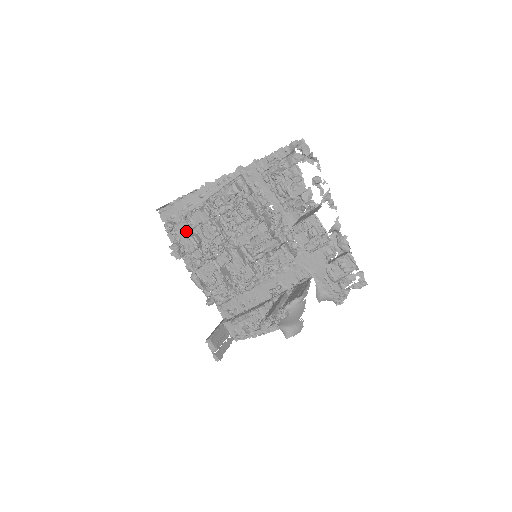
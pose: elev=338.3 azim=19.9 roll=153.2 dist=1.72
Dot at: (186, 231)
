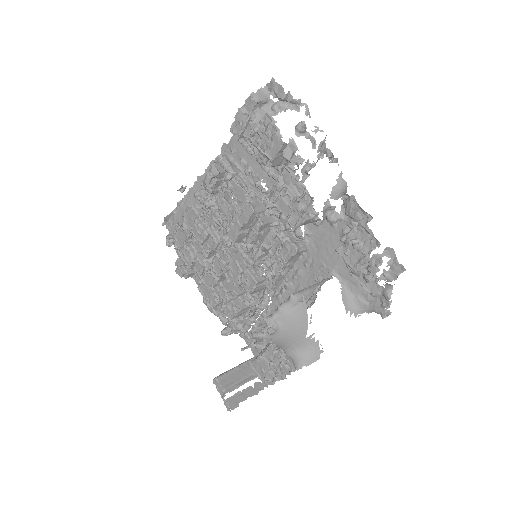
Dot at: (184, 240)
